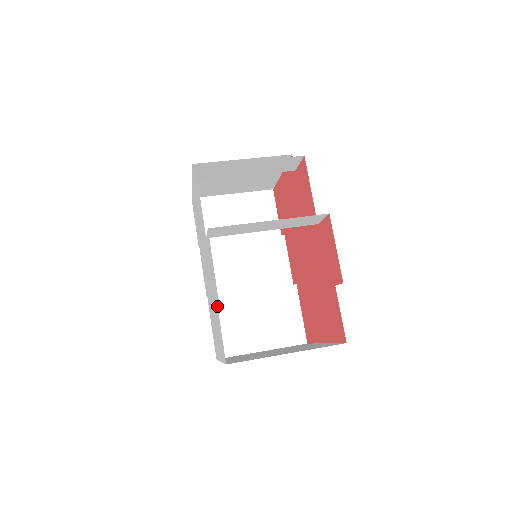
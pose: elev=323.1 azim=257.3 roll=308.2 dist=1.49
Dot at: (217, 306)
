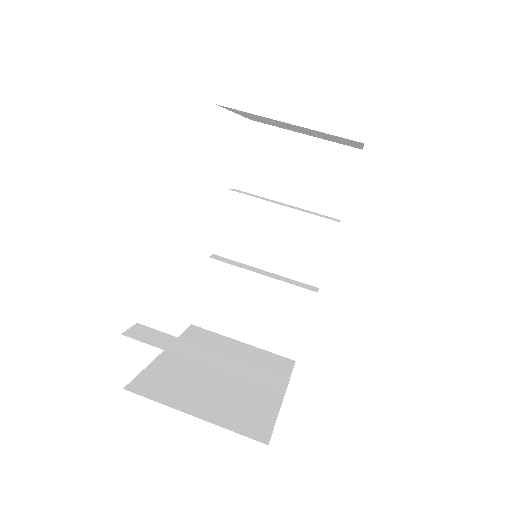
Dot at: (137, 324)
